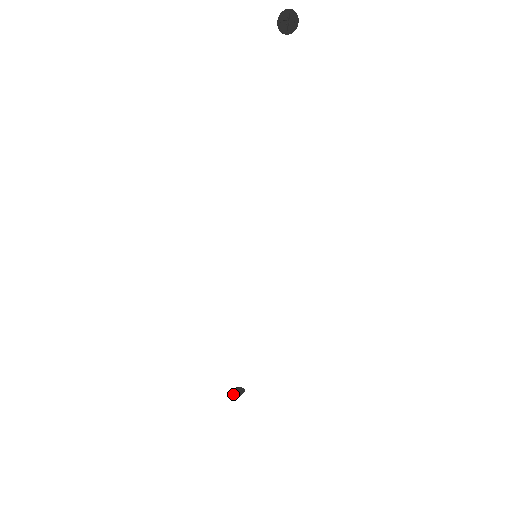
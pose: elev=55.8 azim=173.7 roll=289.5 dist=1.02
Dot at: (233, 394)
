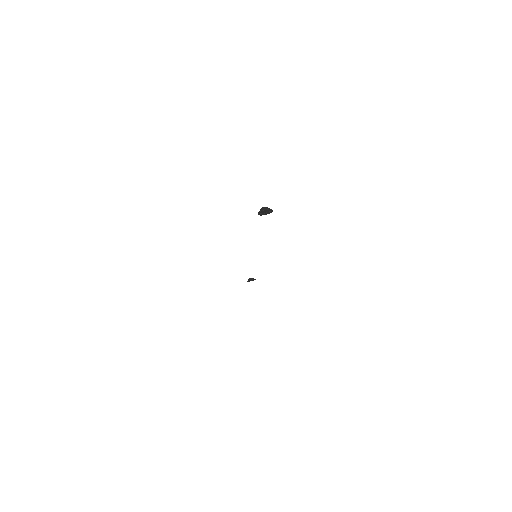
Dot at: (248, 281)
